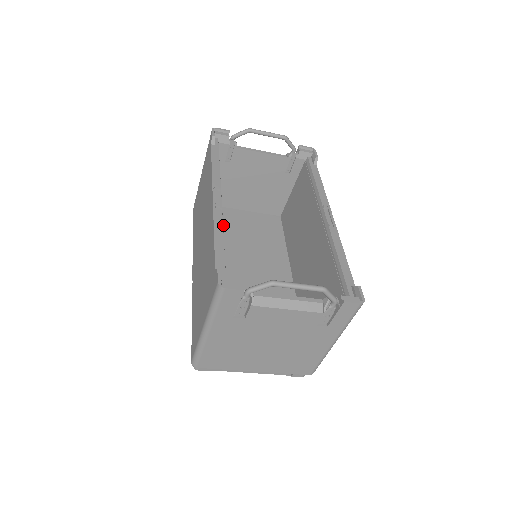
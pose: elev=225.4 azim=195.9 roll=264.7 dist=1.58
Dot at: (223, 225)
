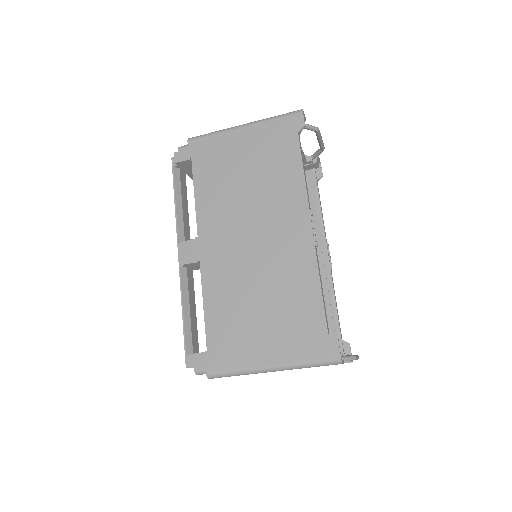
Dot at: occluded
